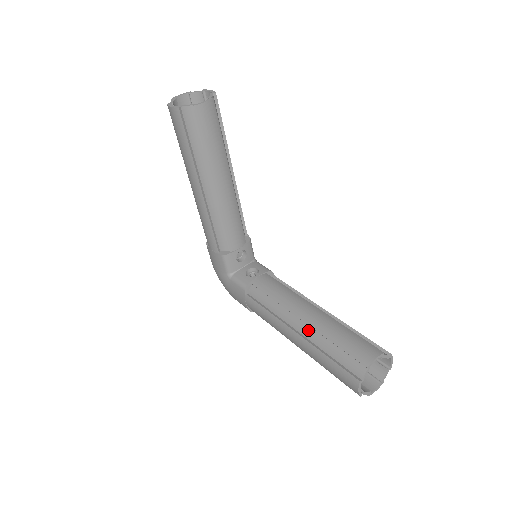
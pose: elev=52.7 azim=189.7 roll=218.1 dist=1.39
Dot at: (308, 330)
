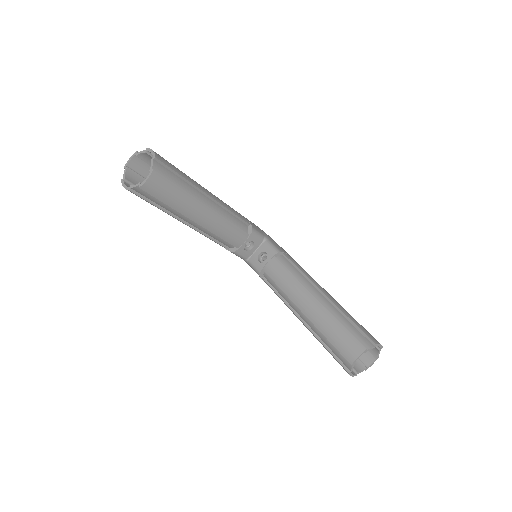
Dot at: (309, 321)
